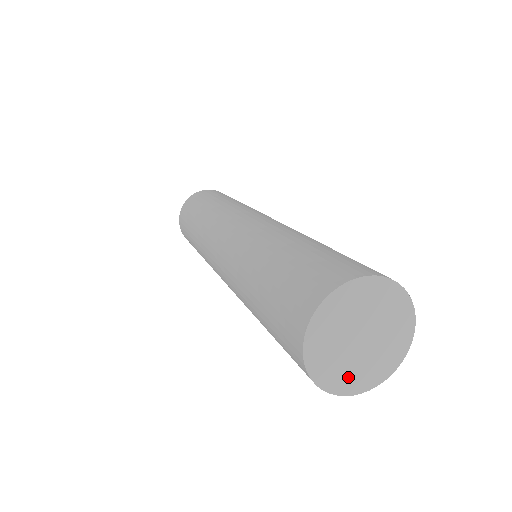
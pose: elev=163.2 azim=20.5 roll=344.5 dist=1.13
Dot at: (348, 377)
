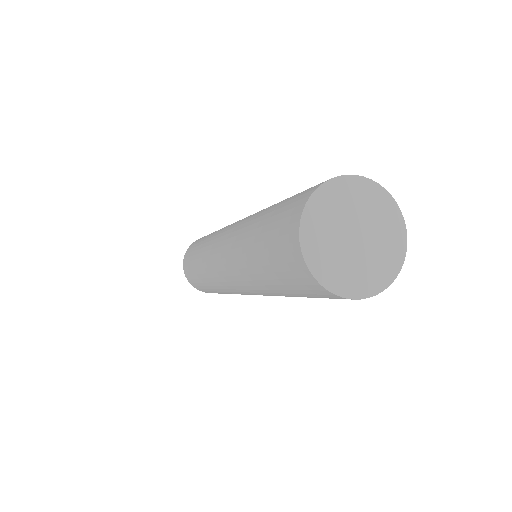
Dot at: (362, 278)
